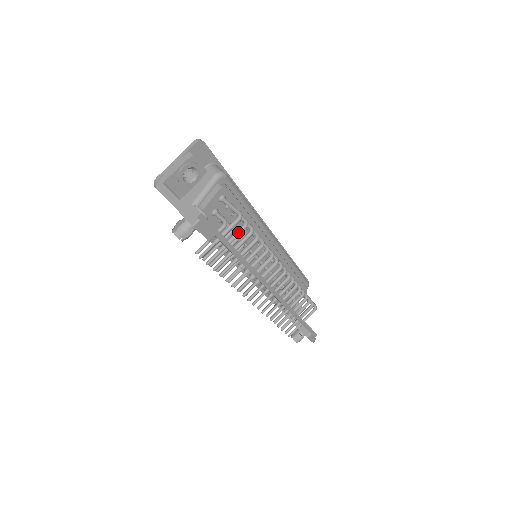
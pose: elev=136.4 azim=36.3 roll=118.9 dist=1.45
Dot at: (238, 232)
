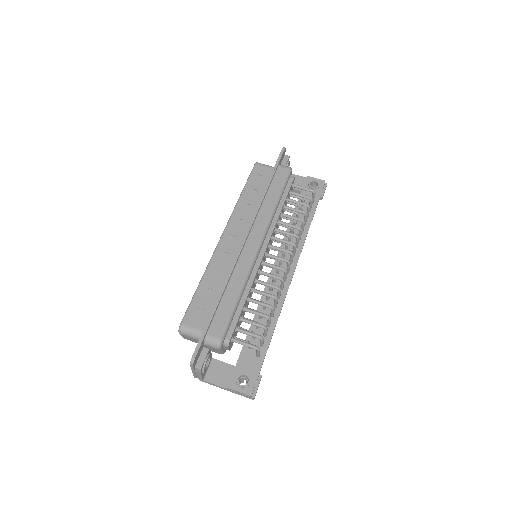
Dot at: (262, 344)
